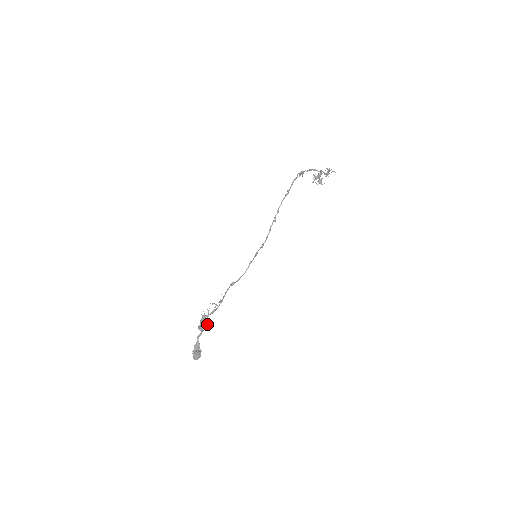
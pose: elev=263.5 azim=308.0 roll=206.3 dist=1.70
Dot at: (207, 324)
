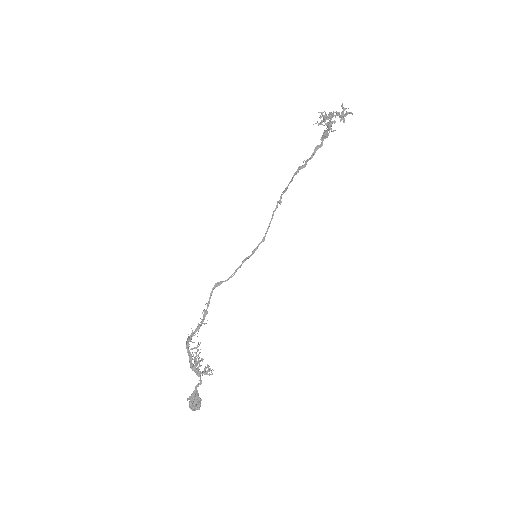
Dot at: occluded
